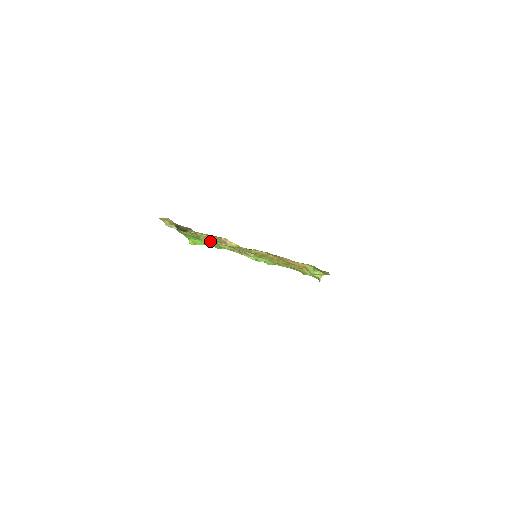
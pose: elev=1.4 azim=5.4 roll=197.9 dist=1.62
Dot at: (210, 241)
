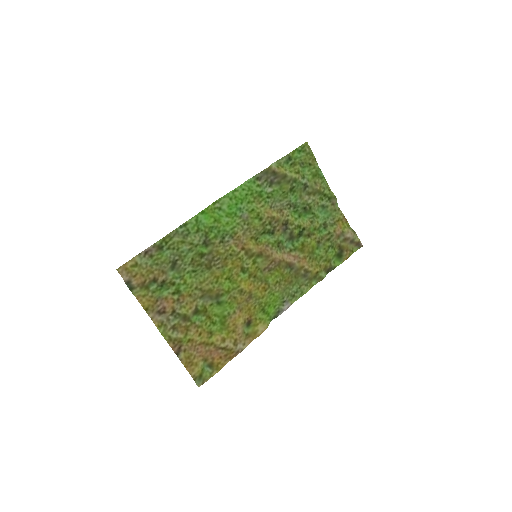
Dot at: (165, 285)
